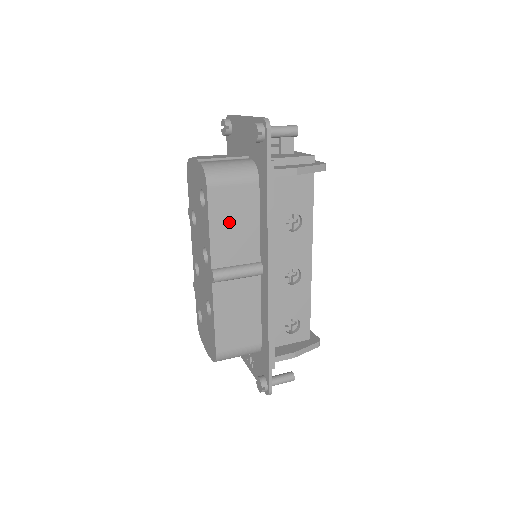
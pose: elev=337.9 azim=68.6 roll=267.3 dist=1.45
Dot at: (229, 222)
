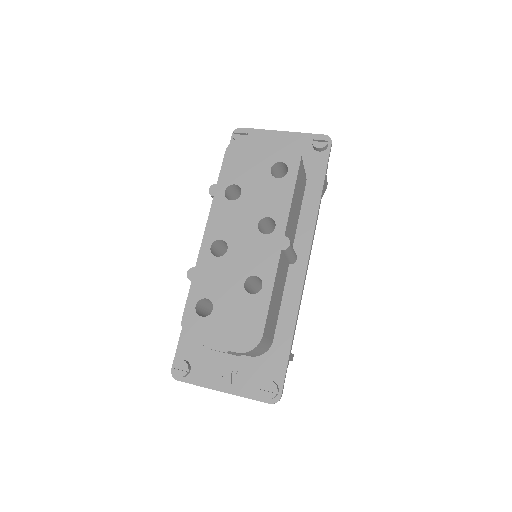
Dot at: (296, 200)
